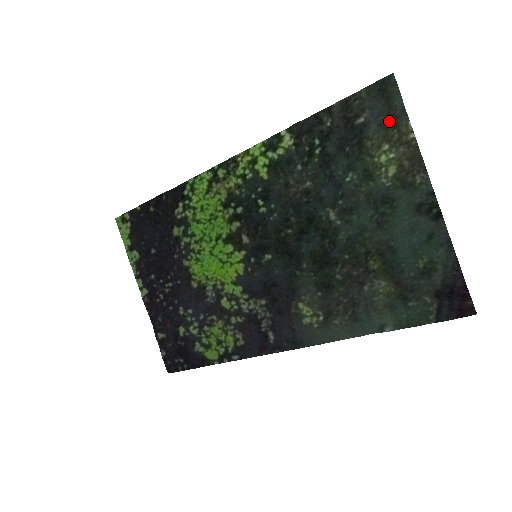
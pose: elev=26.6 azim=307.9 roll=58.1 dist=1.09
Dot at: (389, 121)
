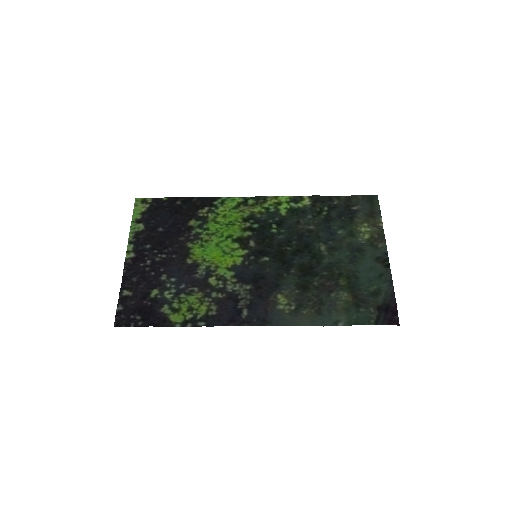
Dot at: (371, 214)
